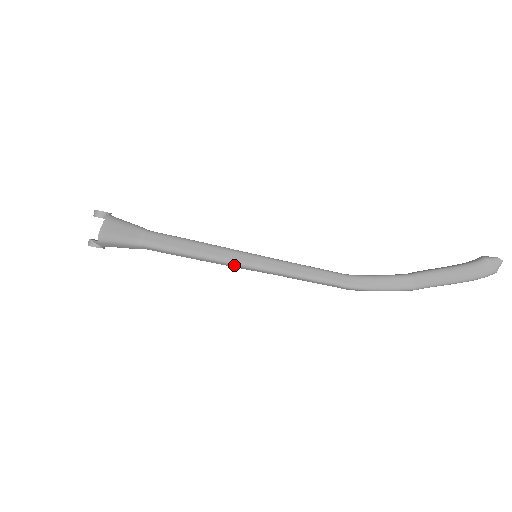
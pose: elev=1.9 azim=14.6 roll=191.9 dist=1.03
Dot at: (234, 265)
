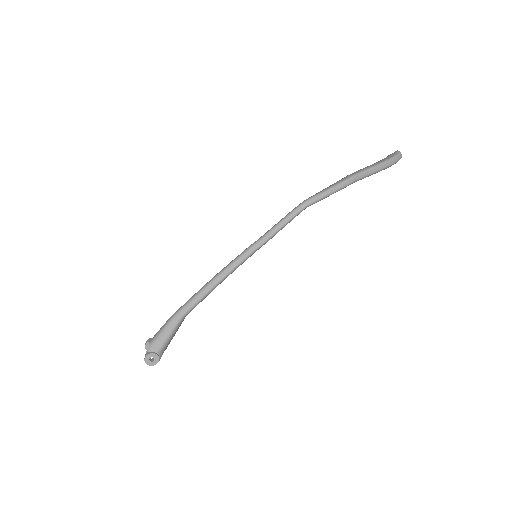
Dot at: (239, 258)
